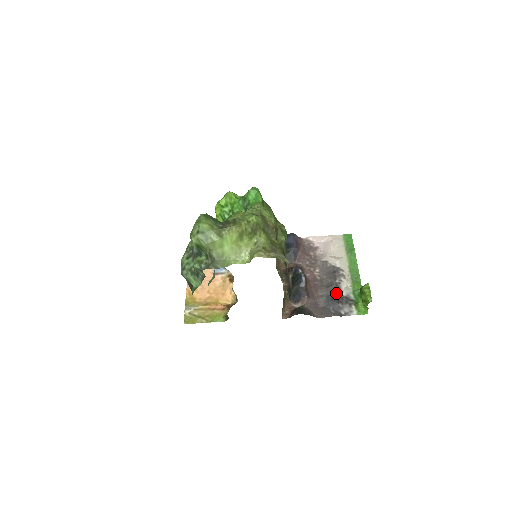
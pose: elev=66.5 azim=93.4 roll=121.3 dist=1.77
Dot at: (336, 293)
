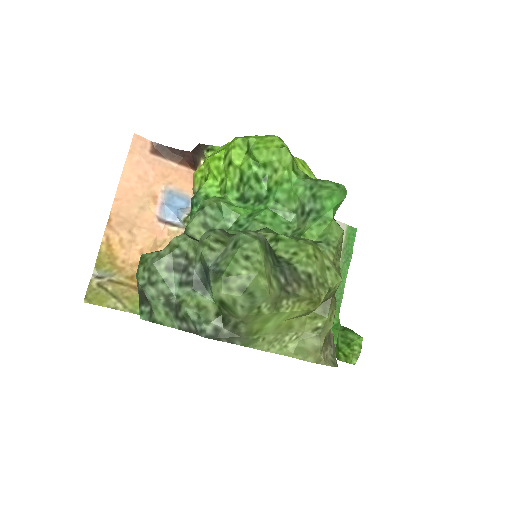
Dot at: occluded
